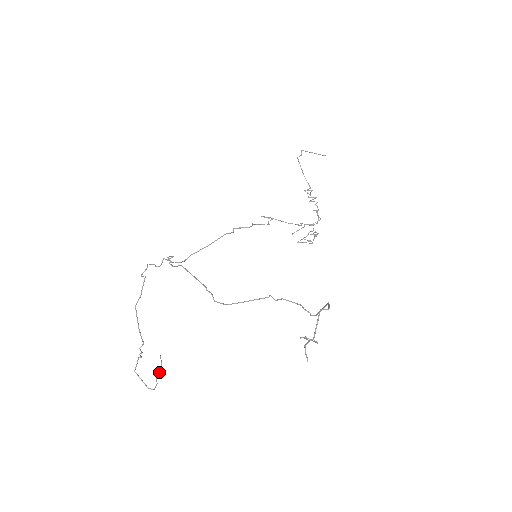
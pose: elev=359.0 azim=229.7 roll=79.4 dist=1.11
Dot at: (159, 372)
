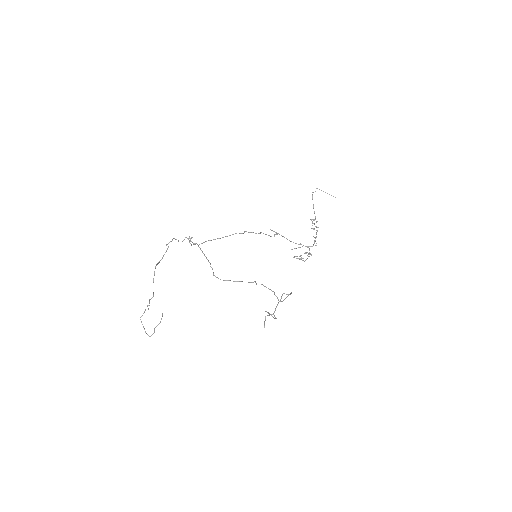
Dot at: (158, 324)
